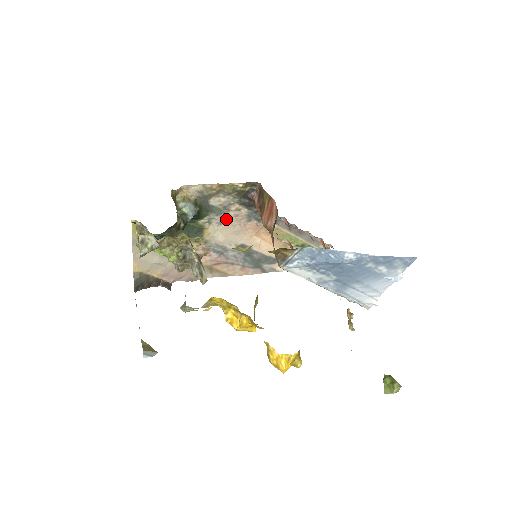
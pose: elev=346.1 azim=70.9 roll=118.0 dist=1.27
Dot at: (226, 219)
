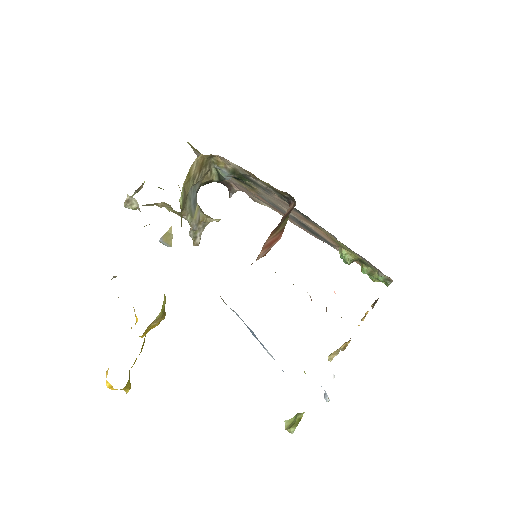
Dot at: (271, 195)
